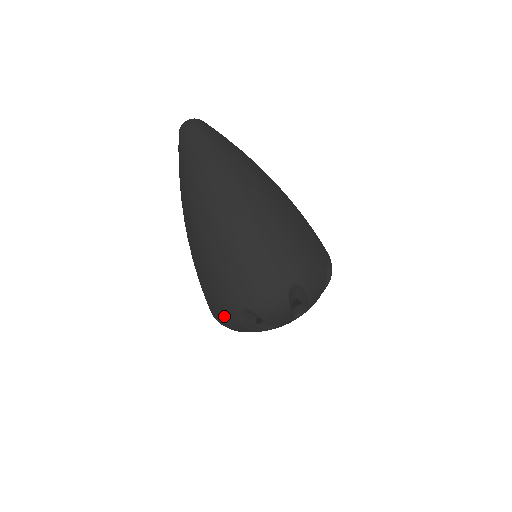
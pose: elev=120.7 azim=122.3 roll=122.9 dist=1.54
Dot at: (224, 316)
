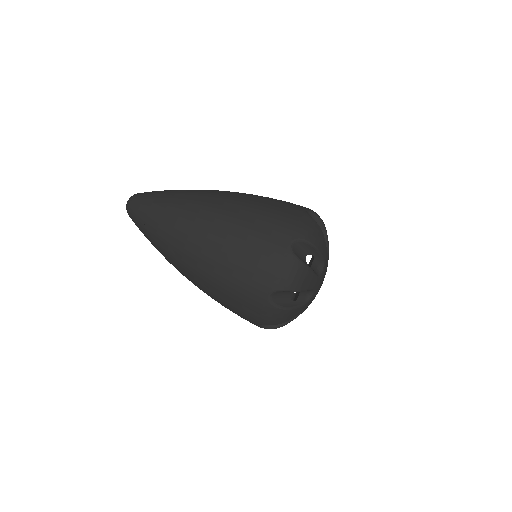
Dot at: (264, 315)
